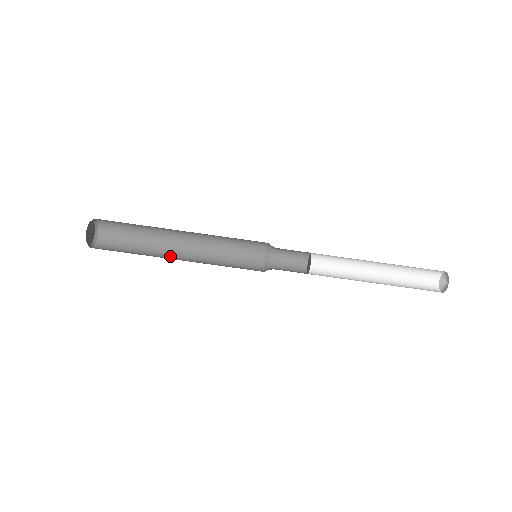
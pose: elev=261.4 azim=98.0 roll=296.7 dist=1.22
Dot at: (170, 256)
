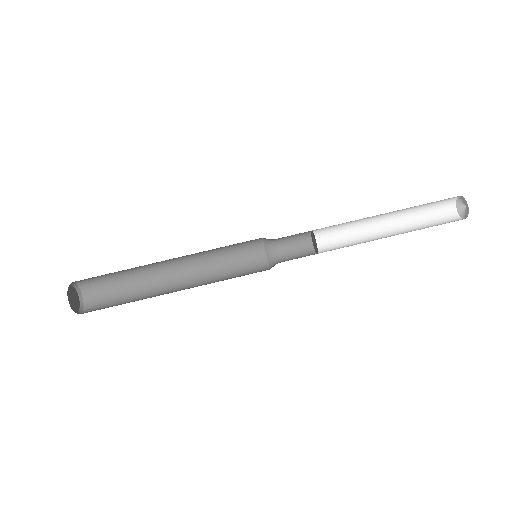
Dot at: (166, 289)
